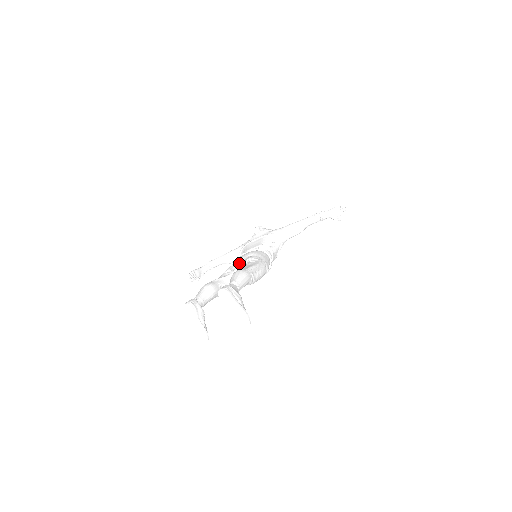
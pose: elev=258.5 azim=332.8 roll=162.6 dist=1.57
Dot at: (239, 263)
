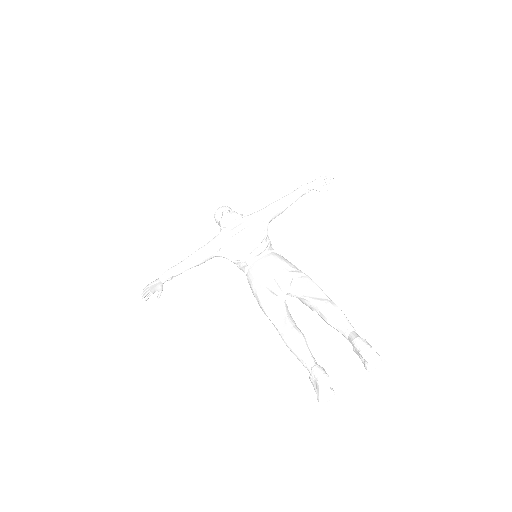
Dot at: (275, 281)
